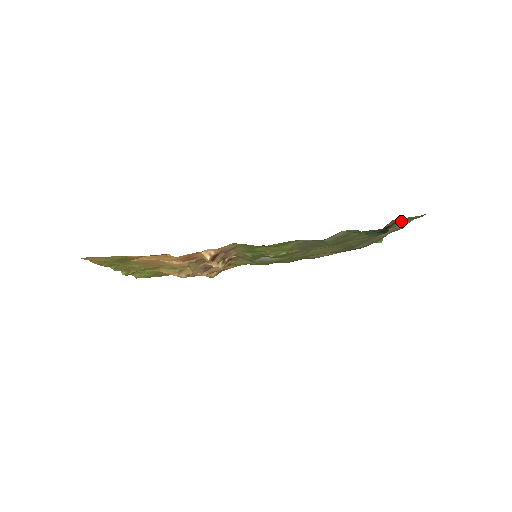
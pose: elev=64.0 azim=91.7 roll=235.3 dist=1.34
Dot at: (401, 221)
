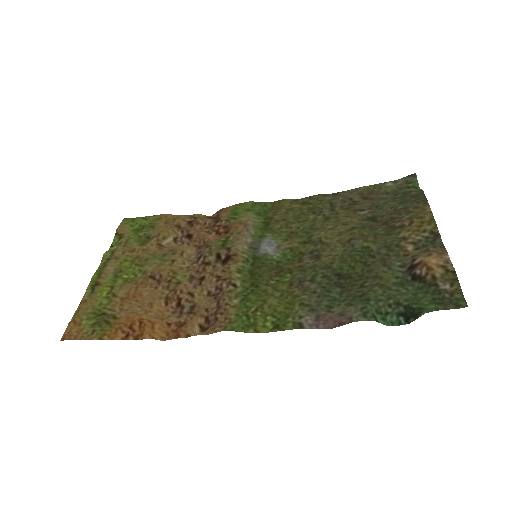
Dot at: (432, 307)
